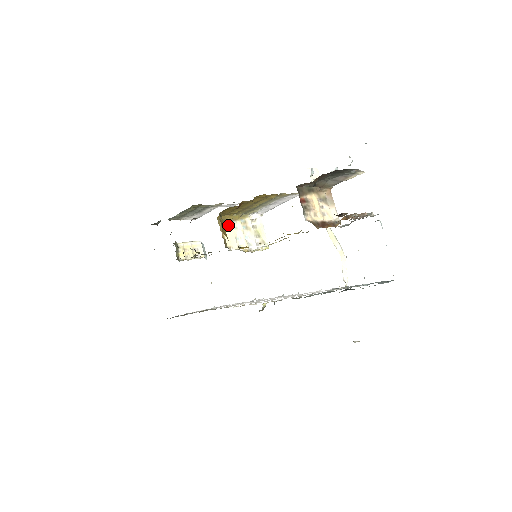
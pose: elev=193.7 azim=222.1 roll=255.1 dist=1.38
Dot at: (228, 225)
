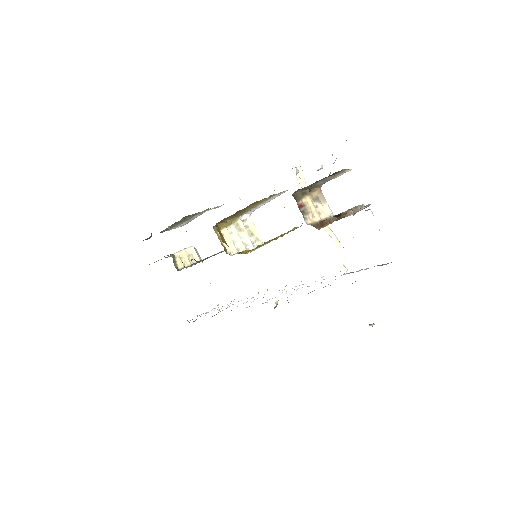
Dot at: (224, 232)
